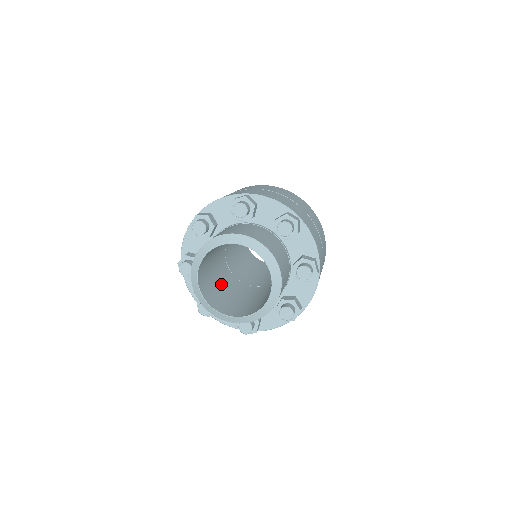
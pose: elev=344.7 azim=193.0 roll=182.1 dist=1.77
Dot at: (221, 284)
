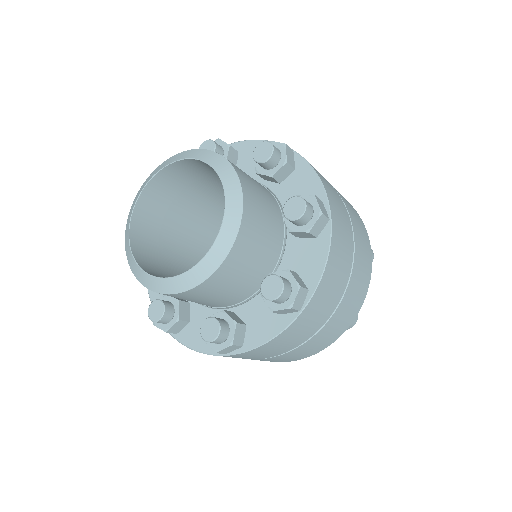
Dot at: (183, 244)
